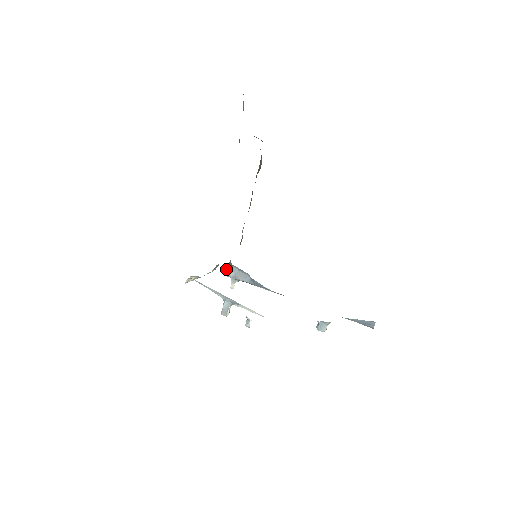
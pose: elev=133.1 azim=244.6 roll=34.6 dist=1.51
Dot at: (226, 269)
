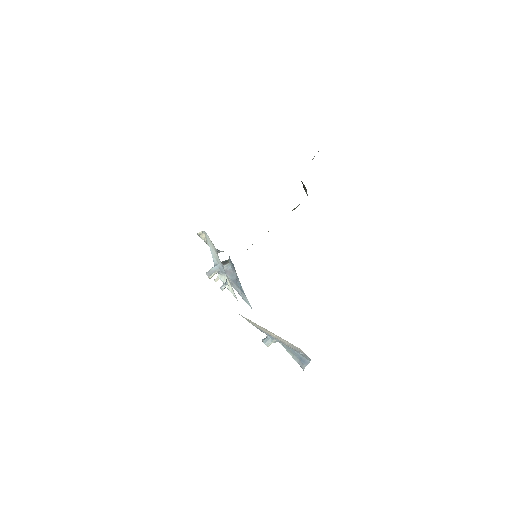
Dot at: (222, 262)
